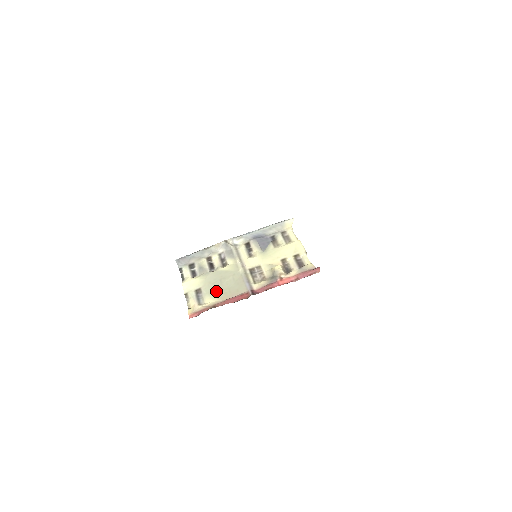
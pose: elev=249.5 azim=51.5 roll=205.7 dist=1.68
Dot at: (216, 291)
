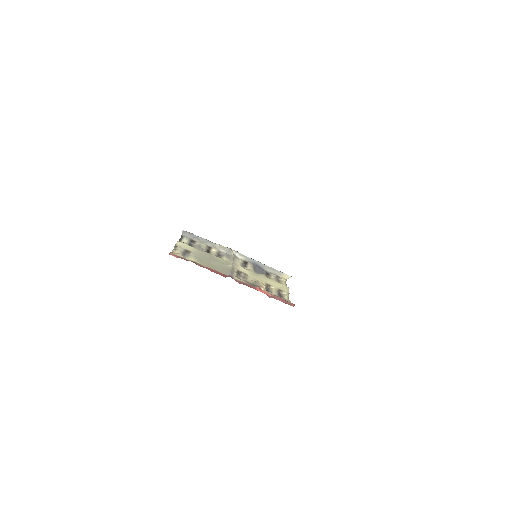
Dot at: (202, 260)
